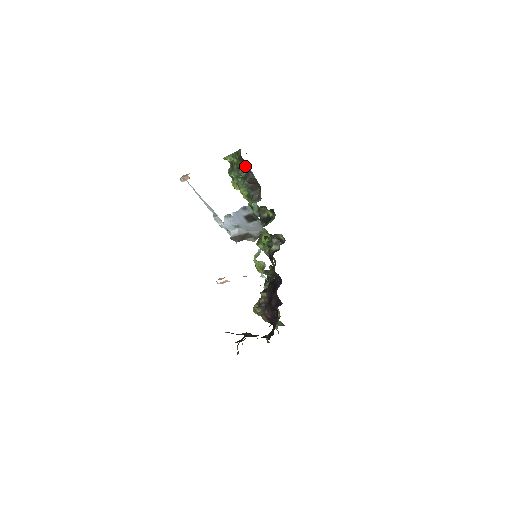
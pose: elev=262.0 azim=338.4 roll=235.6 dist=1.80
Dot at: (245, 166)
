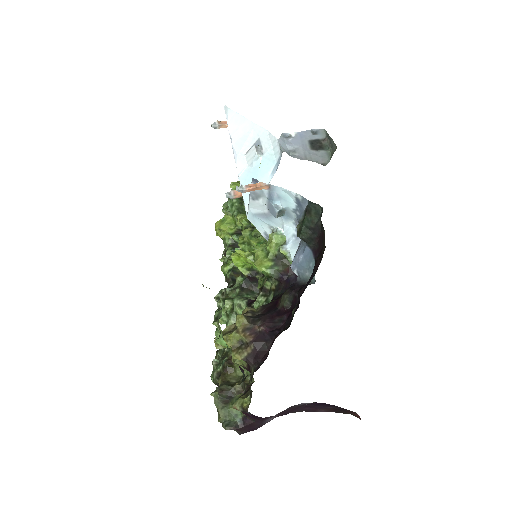
Dot at: occluded
